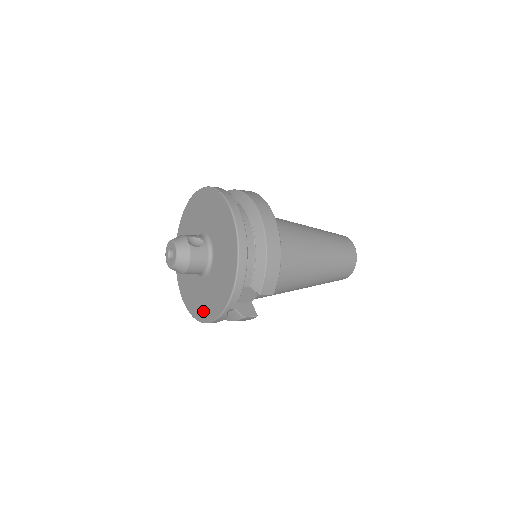
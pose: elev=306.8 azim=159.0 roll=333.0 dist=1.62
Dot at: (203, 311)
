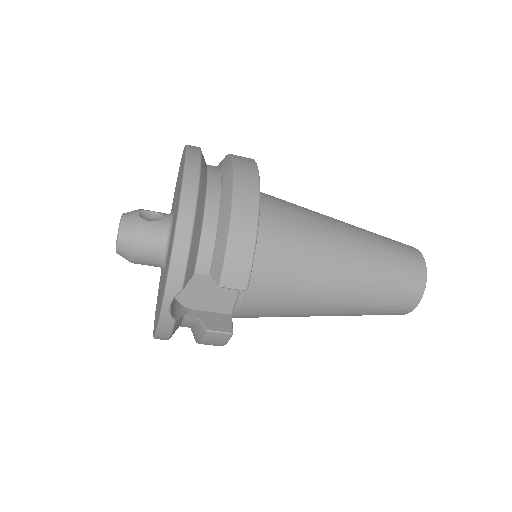
Dot at: (156, 320)
